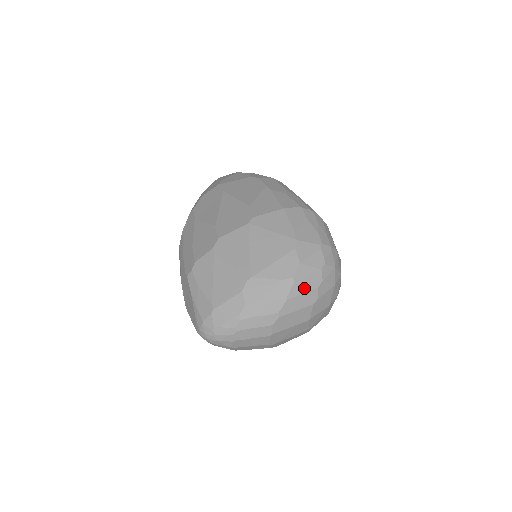
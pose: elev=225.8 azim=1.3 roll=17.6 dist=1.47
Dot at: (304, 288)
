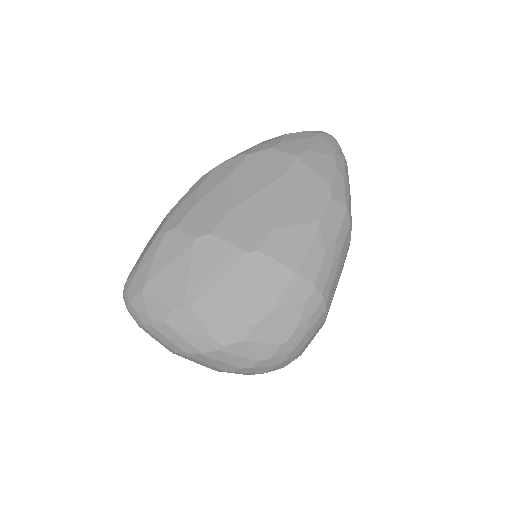
Dot at: (226, 359)
